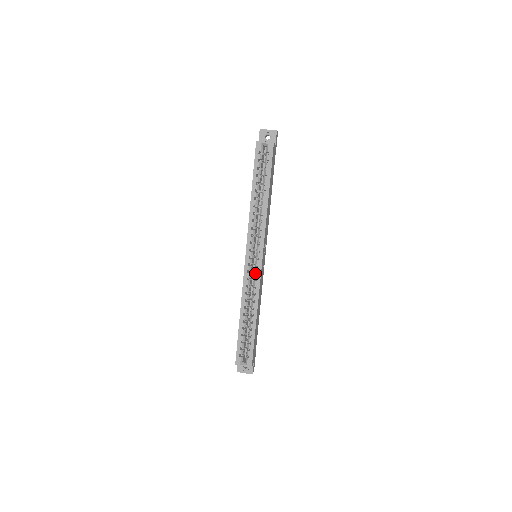
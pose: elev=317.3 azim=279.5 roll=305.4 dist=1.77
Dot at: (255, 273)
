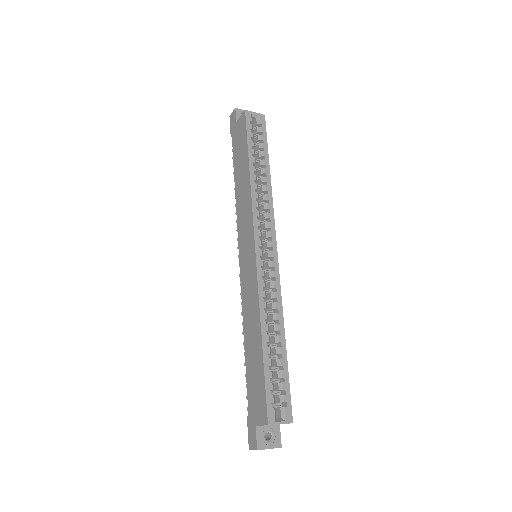
Dot at: (269, 271)
